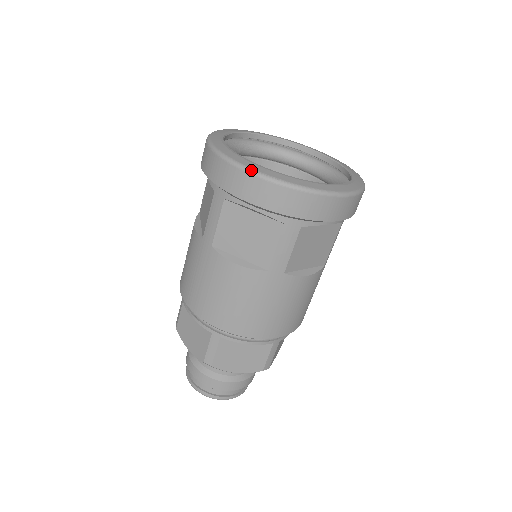
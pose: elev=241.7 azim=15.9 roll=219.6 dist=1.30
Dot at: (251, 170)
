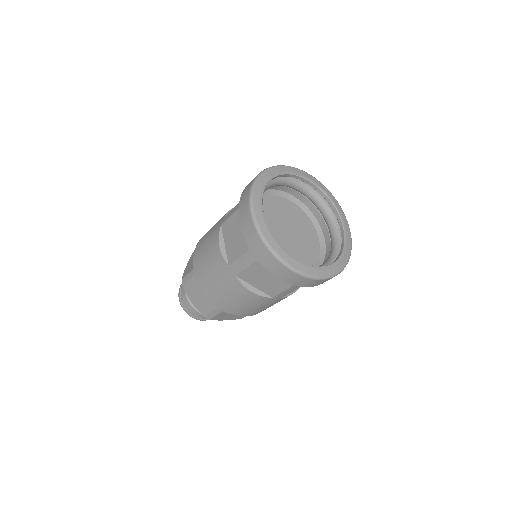
Dot at: (252, 205)
